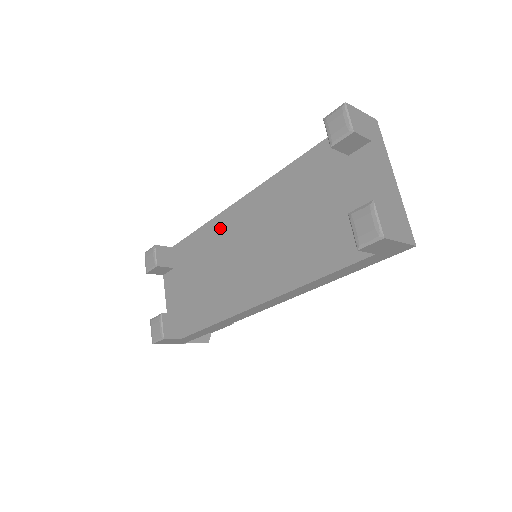
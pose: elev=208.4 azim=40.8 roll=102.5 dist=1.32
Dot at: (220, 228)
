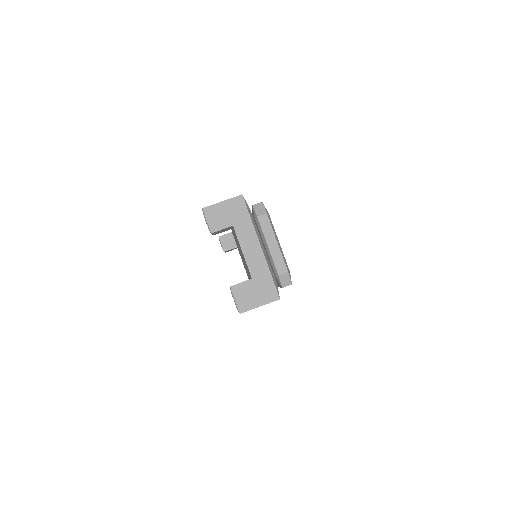
Dot at: occluded
